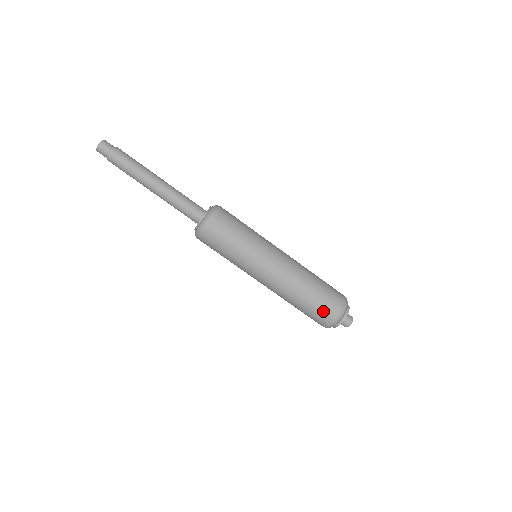
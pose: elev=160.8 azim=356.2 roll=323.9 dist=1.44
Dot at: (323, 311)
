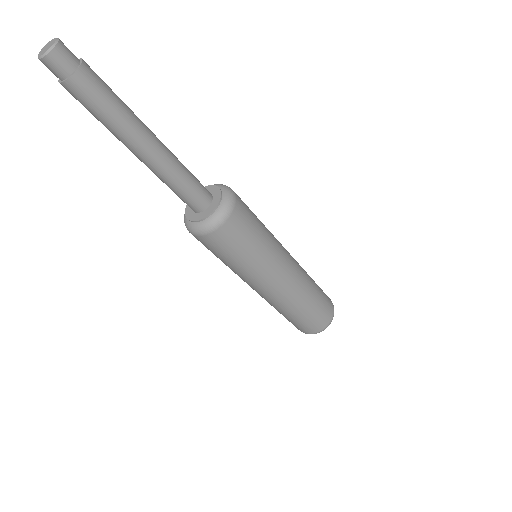
Dot at: (315, 322)
